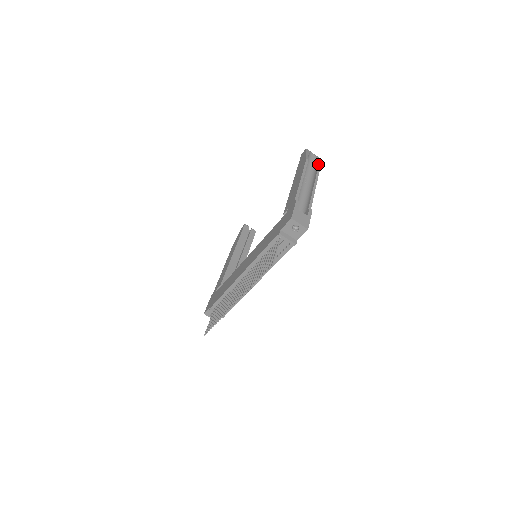
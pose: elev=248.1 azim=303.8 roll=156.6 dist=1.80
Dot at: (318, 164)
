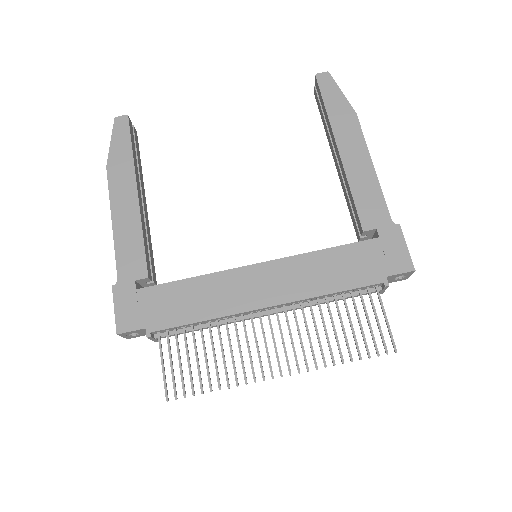
Dot at: occluded
